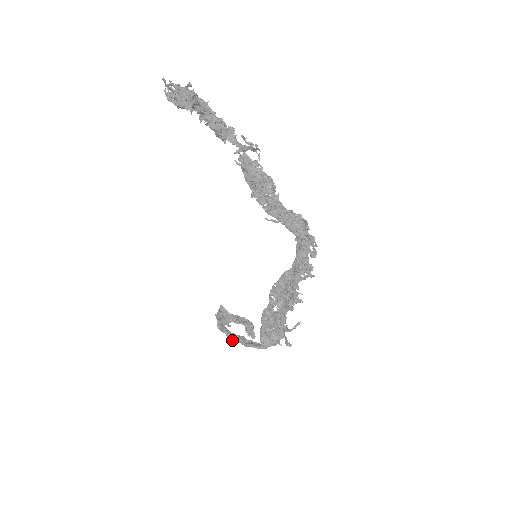
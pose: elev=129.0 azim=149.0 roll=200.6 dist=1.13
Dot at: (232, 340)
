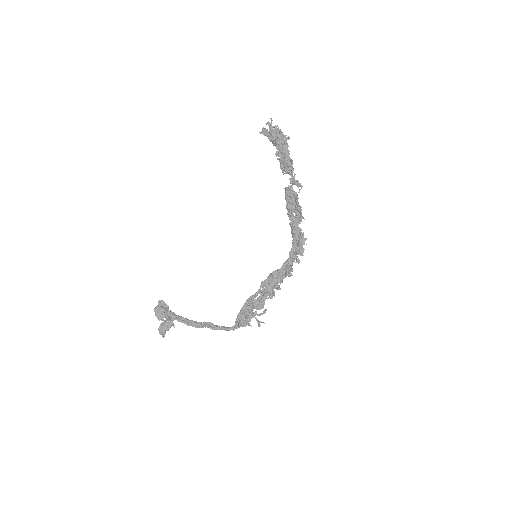
Dot at: (194, 326)
